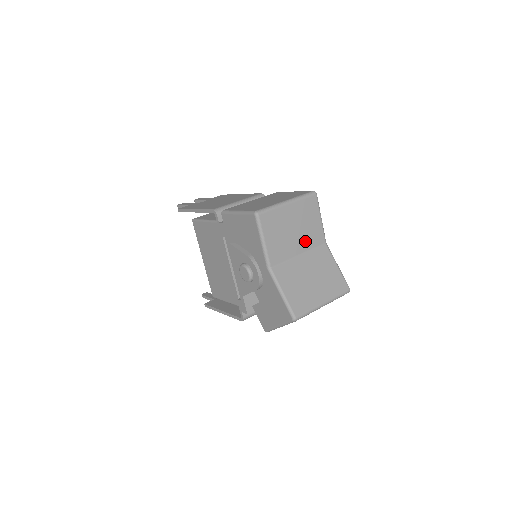
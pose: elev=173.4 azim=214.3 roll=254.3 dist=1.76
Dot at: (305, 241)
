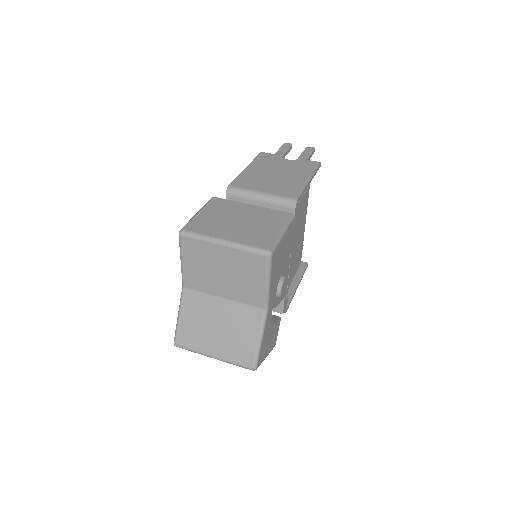
Dot at: (235, 291)
